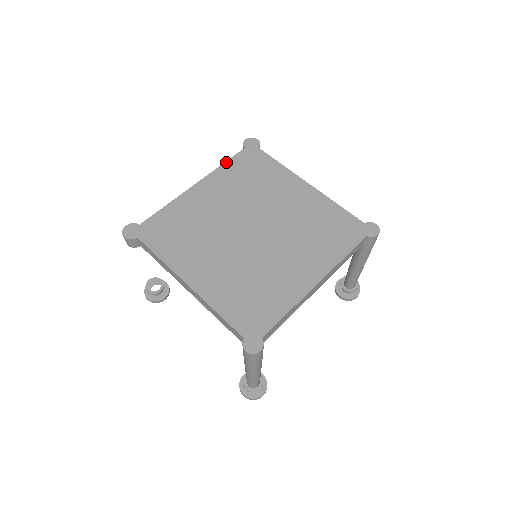
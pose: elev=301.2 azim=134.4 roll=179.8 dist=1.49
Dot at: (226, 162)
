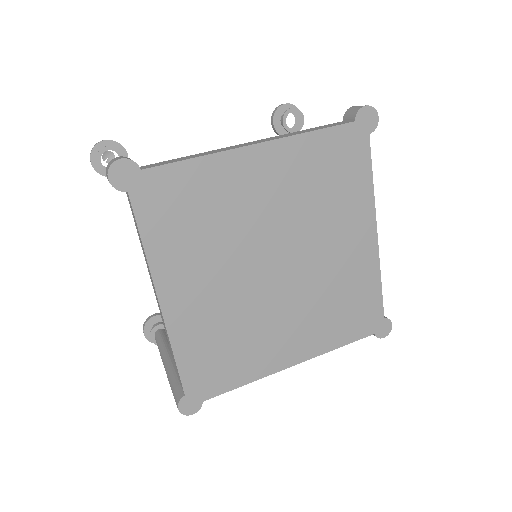
Dot at: (317, 131)
